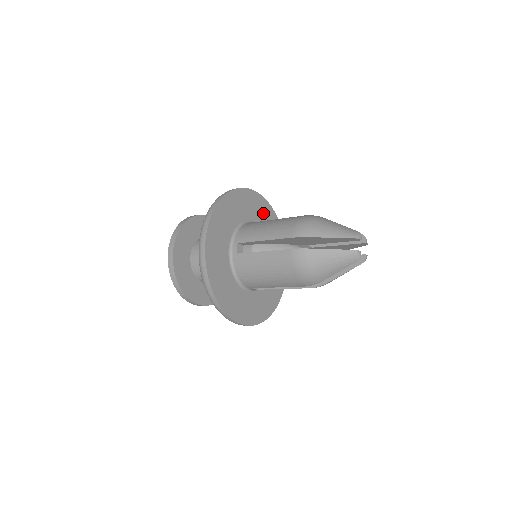
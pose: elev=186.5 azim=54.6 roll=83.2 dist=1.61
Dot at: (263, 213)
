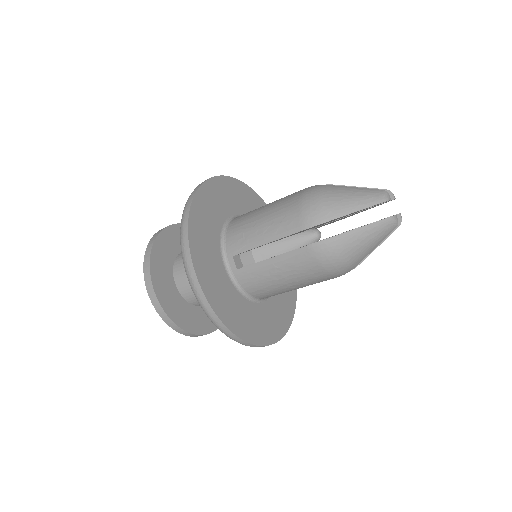
Dot at: (239, 197)
